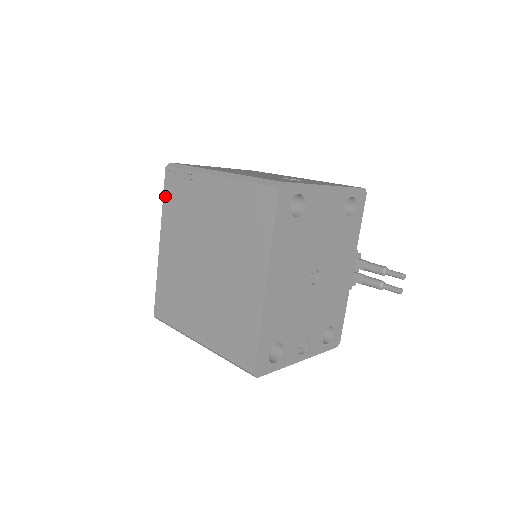
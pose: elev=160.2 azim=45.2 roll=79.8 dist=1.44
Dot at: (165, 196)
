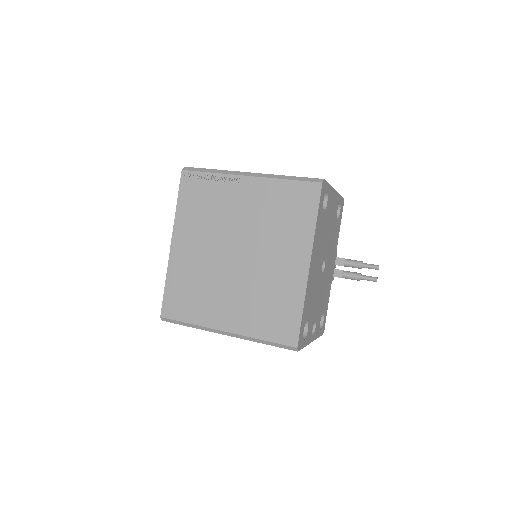
Dot at: (180, 197)
